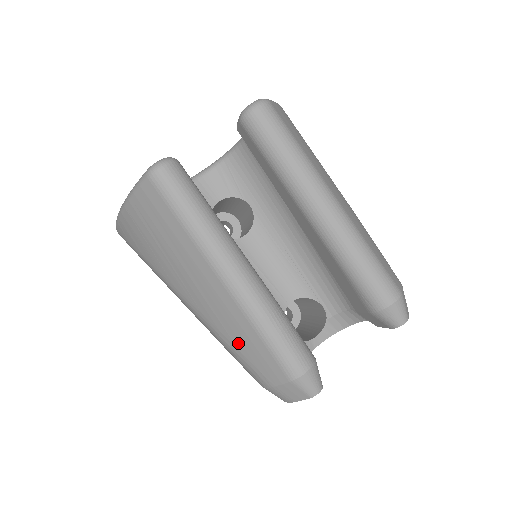
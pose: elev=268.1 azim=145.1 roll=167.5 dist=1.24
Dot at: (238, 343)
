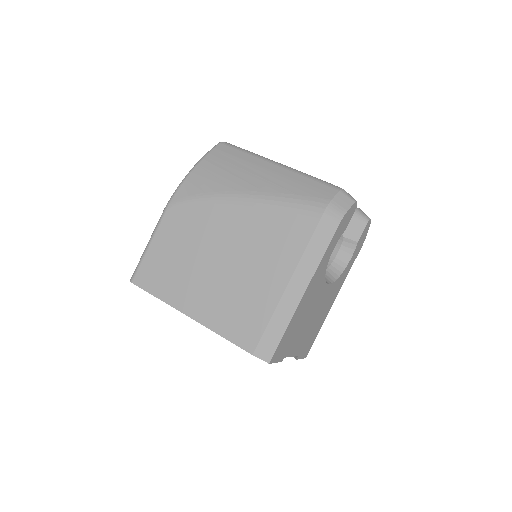
Dot at: (297, 191)
